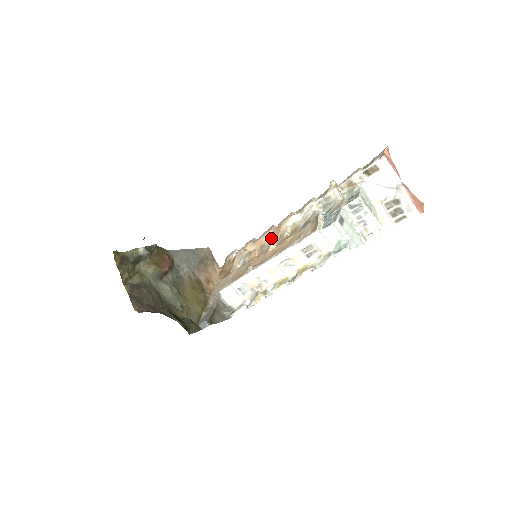
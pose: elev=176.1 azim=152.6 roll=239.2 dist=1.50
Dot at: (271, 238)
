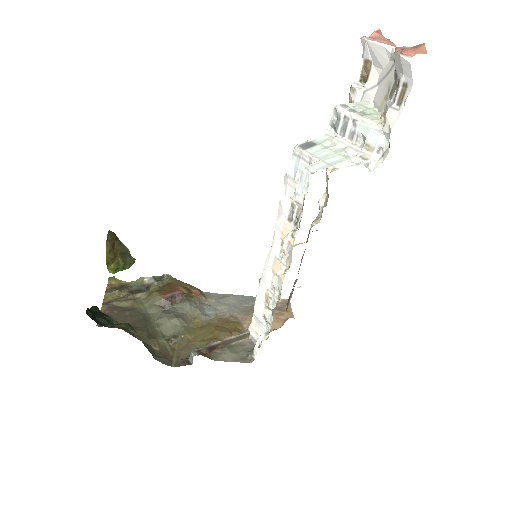
Dot at: occluded
